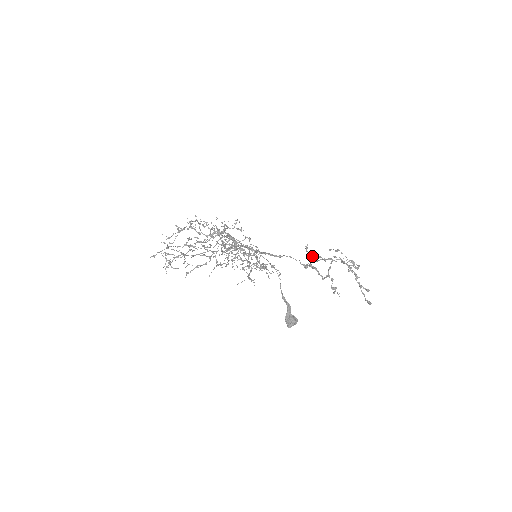
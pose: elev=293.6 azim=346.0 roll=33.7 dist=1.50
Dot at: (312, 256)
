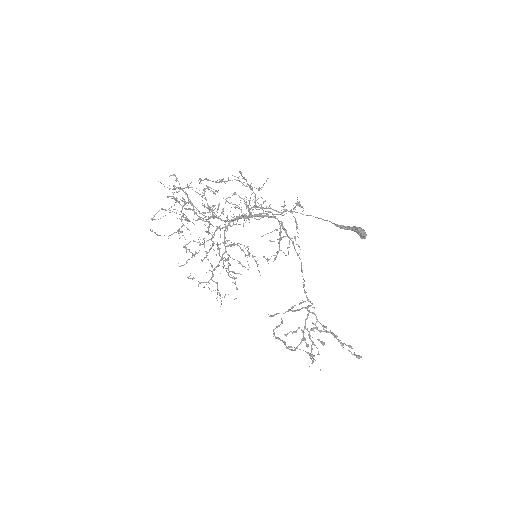
Dot at: (285, 312)
